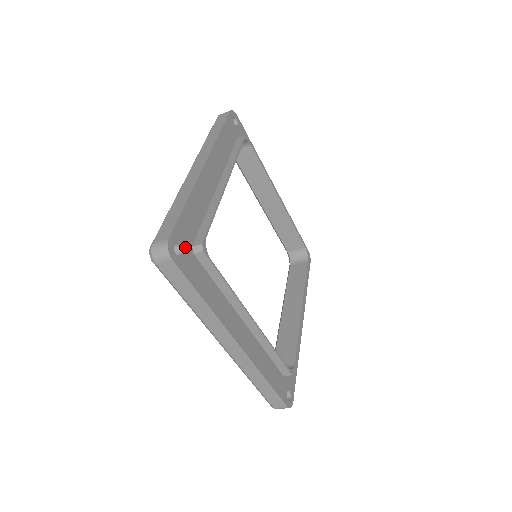
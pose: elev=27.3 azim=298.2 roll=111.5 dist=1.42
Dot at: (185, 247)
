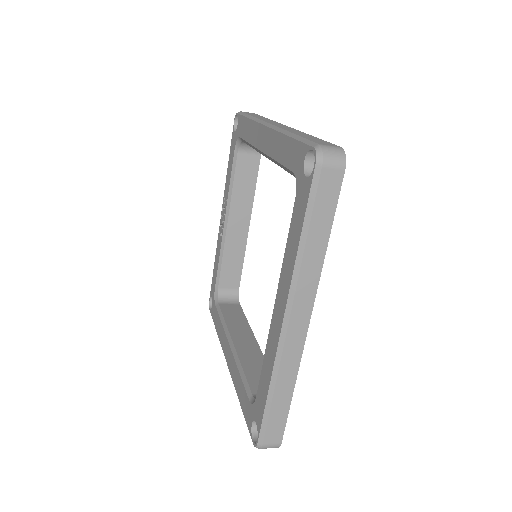
Dot at: occluded
